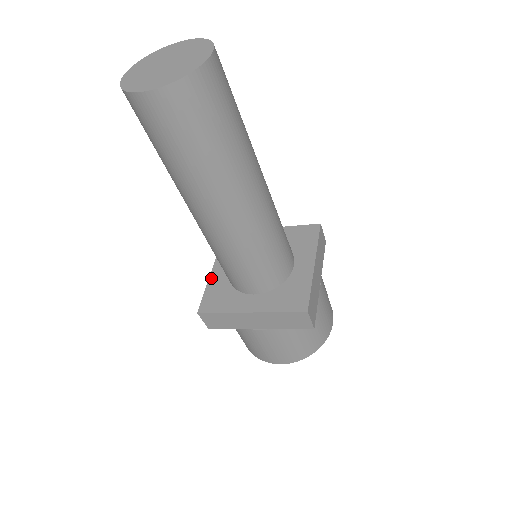
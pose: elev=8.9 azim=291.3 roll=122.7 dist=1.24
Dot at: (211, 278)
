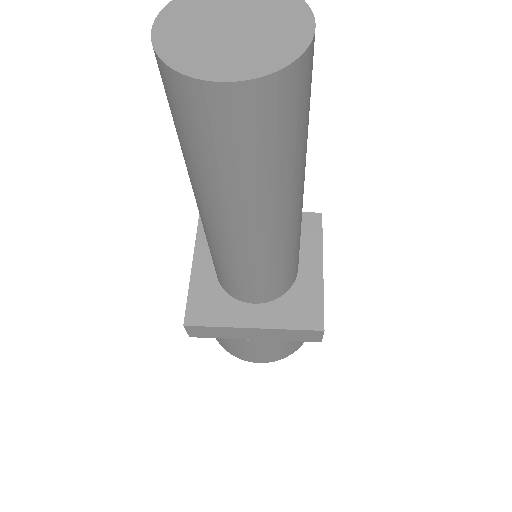
Dot at: (193, 277)
